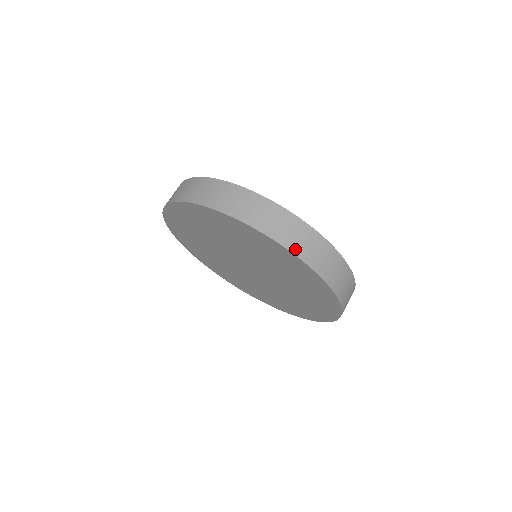
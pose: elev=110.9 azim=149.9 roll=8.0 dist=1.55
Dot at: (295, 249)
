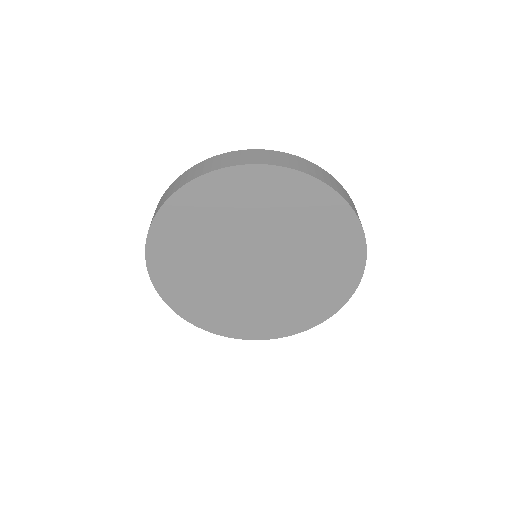
Dot at: (226, 165)
